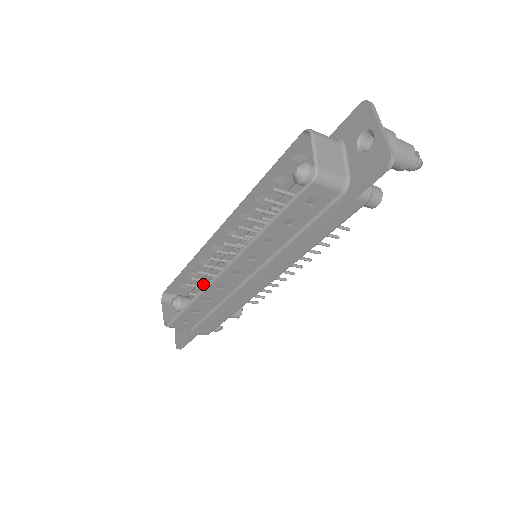
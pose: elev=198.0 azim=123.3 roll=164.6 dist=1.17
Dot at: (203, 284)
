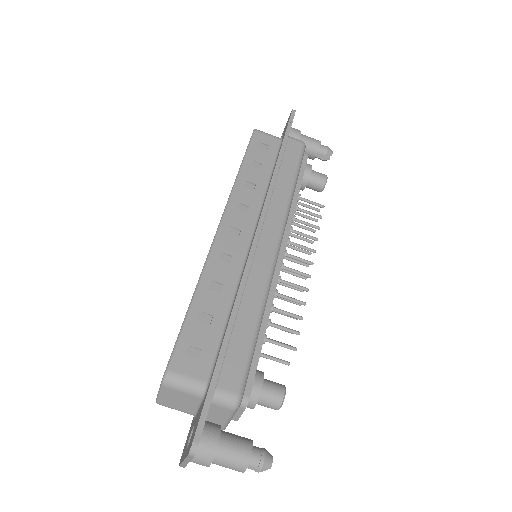
Dot at: occluded
